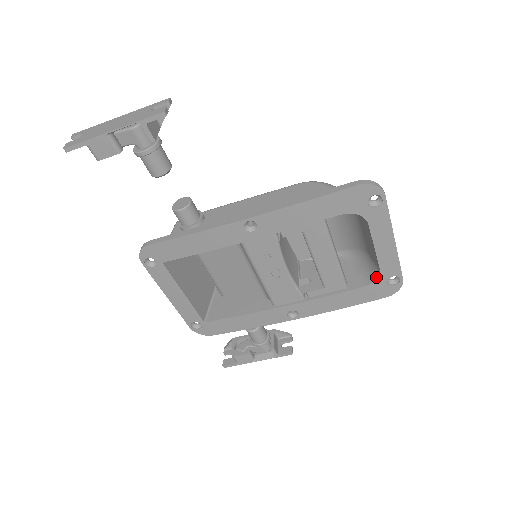
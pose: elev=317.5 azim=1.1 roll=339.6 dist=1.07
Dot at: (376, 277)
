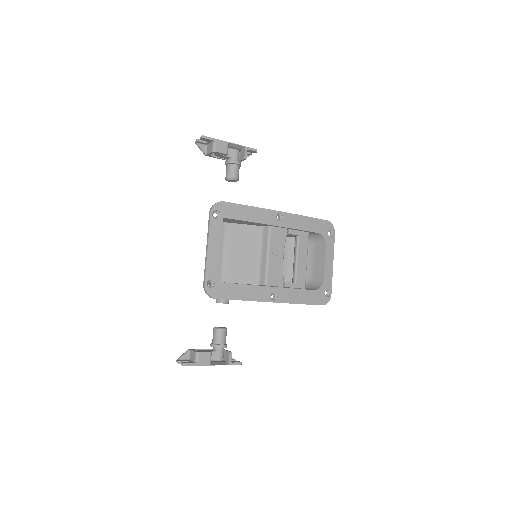
Dot at: (321, 286)
